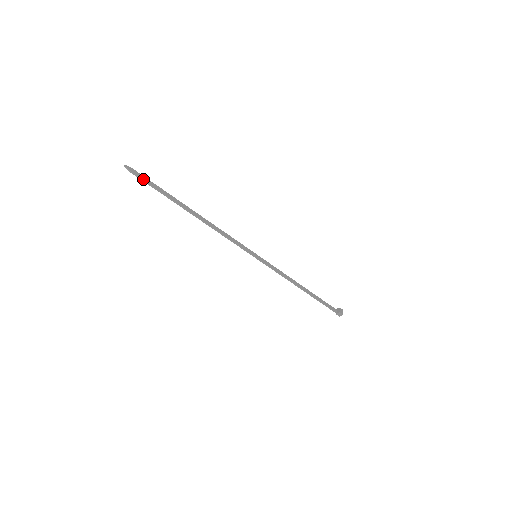
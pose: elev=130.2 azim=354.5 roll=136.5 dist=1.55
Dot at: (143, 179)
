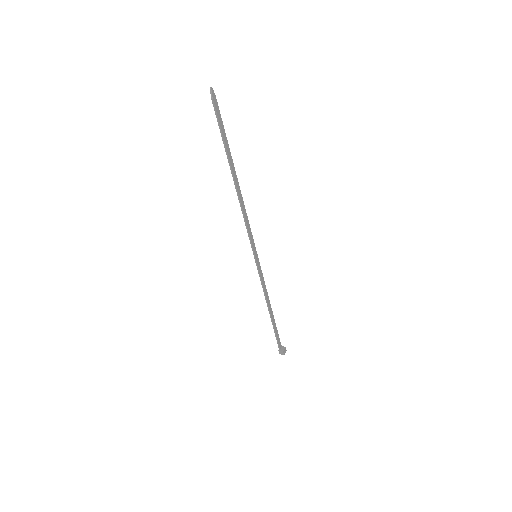
Dot at: (217, 114)
